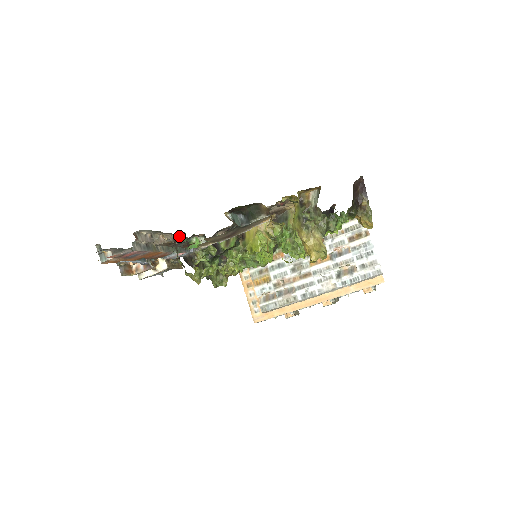
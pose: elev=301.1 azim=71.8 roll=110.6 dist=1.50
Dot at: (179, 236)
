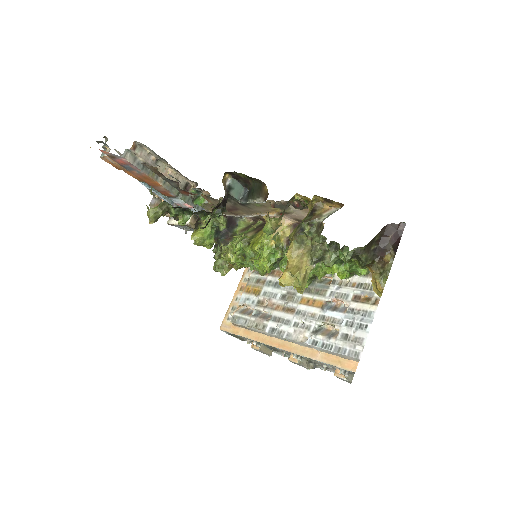
Dot at: (194, 186)
